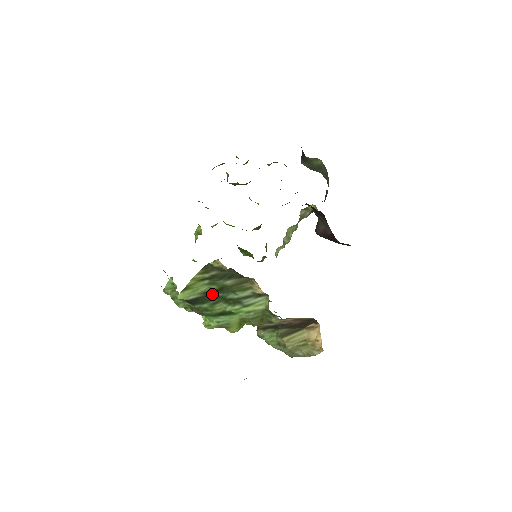
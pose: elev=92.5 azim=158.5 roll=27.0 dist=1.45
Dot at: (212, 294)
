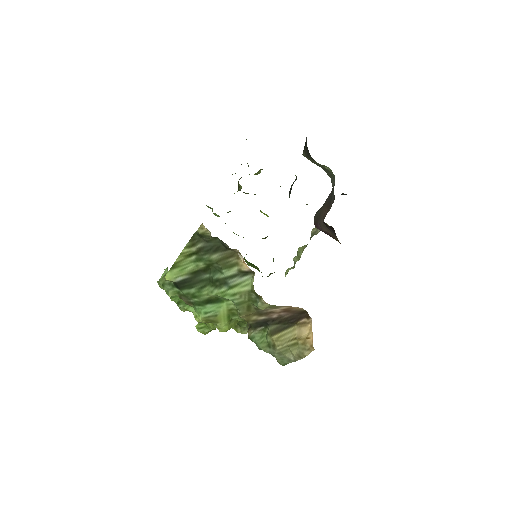
Dot at: (200, 275)
